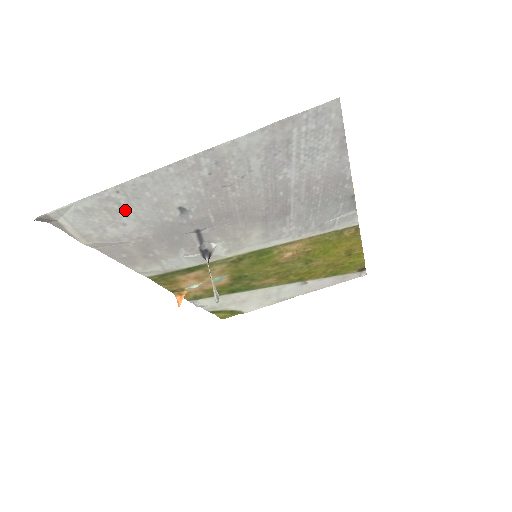
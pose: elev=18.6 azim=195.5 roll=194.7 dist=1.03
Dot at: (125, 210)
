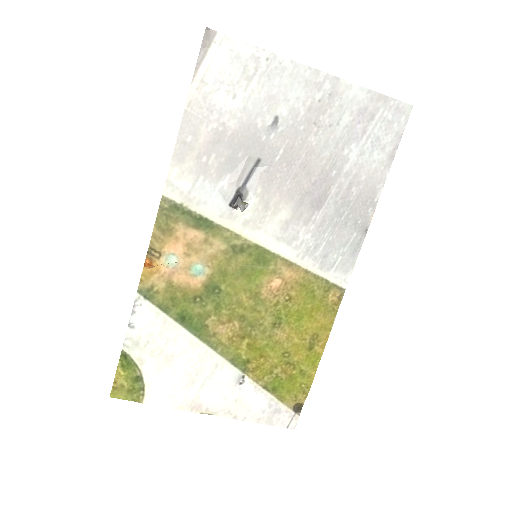
Dot at: (251, 82)
